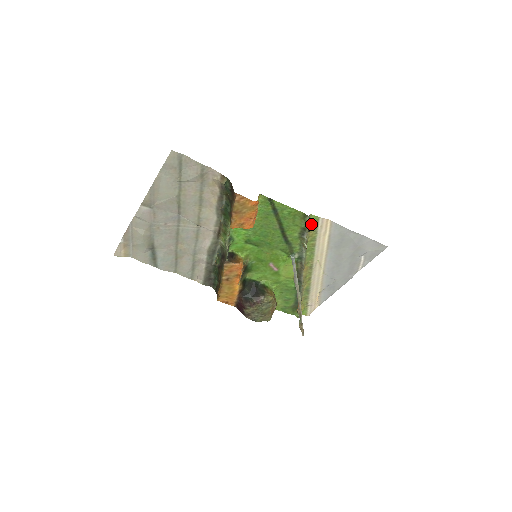
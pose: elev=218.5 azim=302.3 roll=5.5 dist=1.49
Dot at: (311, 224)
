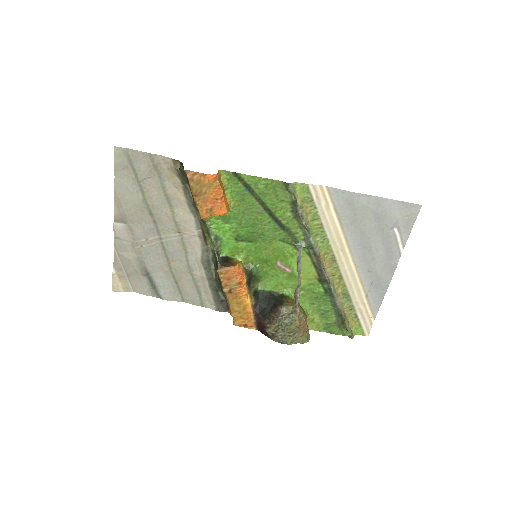
Dot at: (302, 196)
